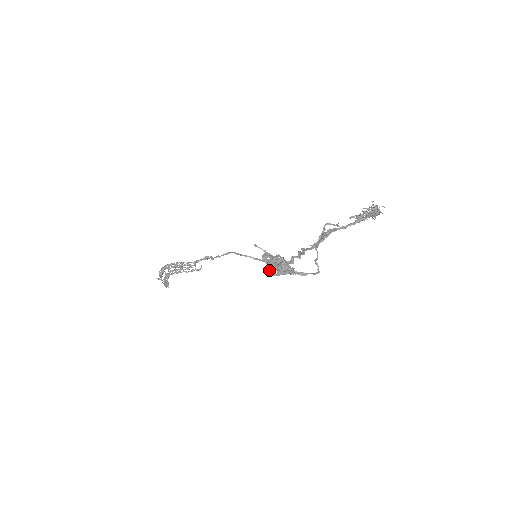
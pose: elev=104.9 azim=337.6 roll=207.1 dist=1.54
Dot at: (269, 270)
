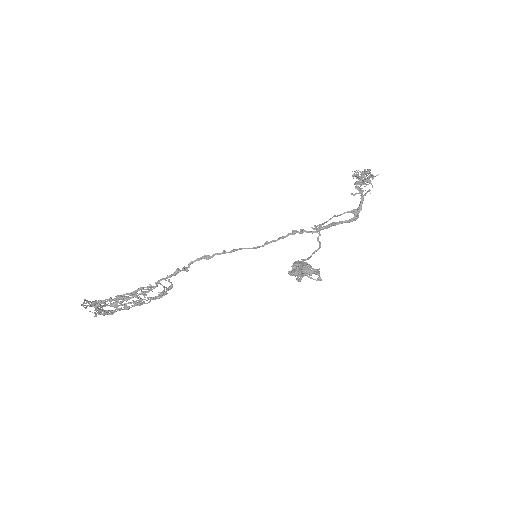
Dot at: (298, 281)
